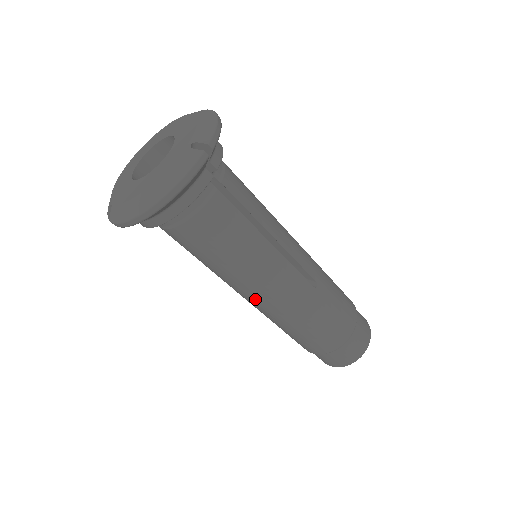
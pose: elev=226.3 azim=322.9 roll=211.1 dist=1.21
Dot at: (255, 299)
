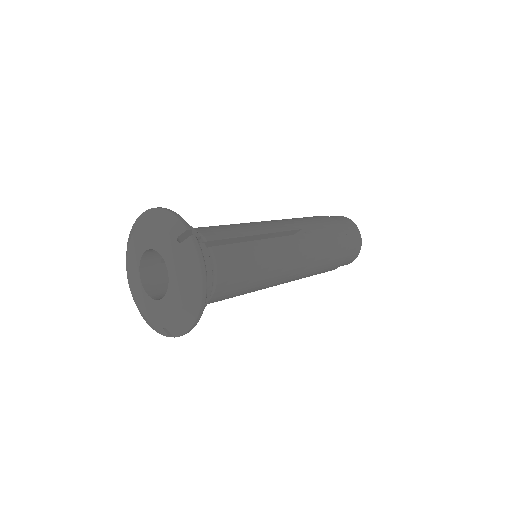
Dot at: occluded
